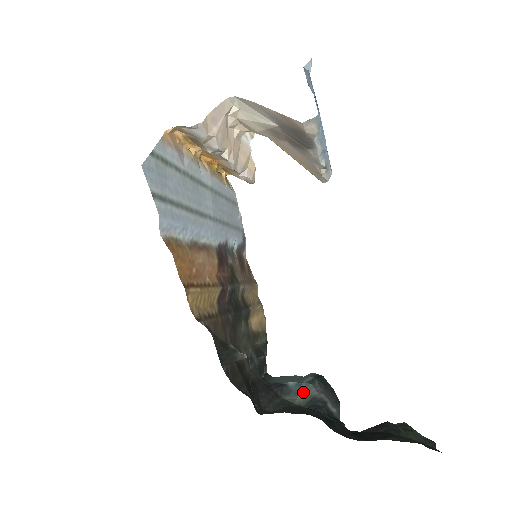
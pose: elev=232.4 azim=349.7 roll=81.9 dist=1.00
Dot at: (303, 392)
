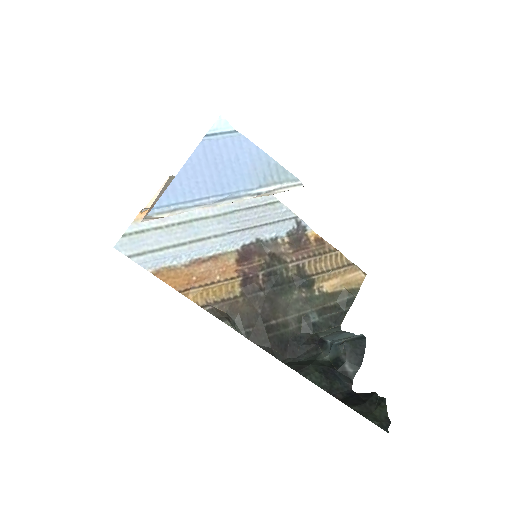
Dot at: (333, 351)
